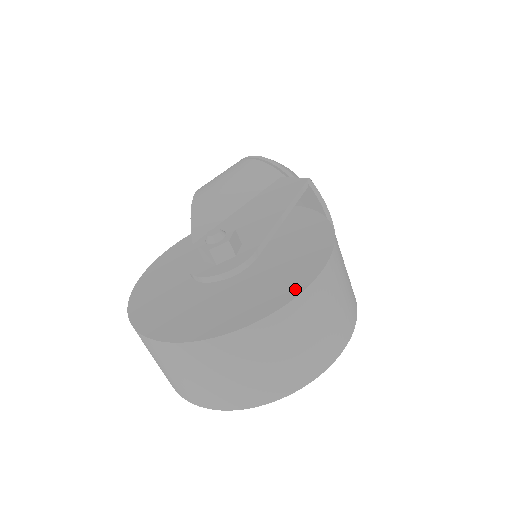
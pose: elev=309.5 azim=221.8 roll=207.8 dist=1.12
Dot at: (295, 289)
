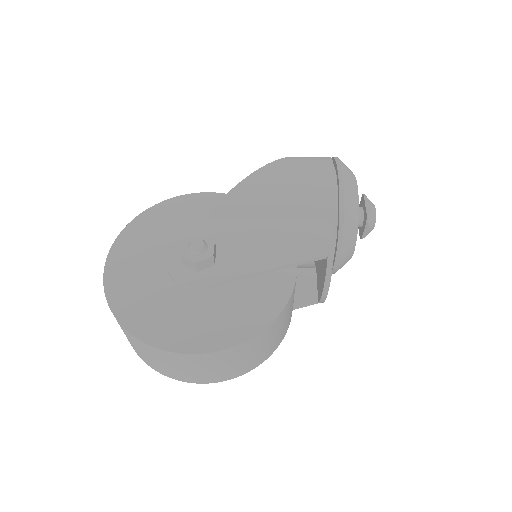
Dot at: (182, 345)
